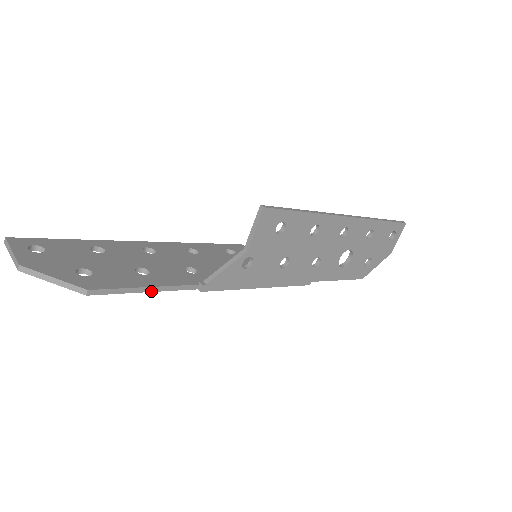
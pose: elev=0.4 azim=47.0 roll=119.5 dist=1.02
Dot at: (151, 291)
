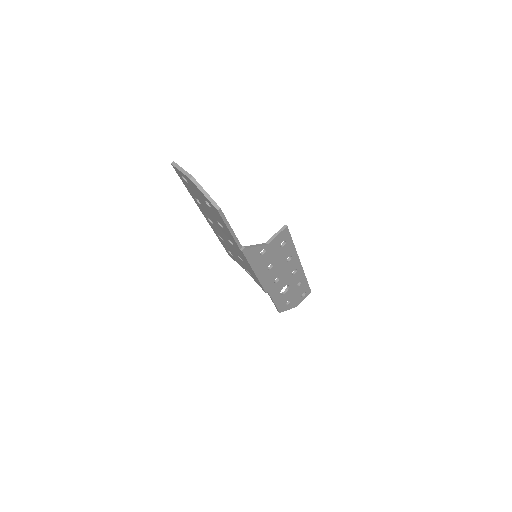
Dot at: (230, 232)
